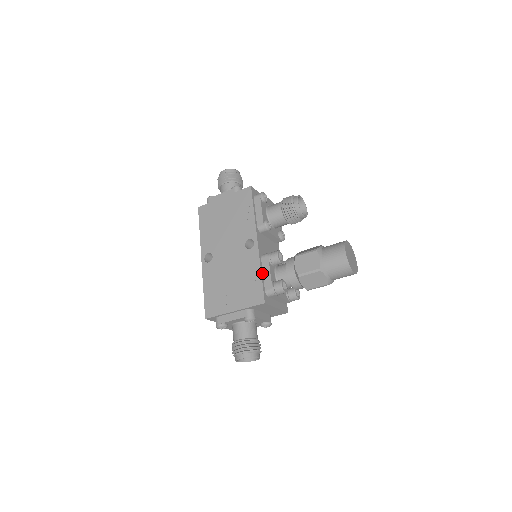
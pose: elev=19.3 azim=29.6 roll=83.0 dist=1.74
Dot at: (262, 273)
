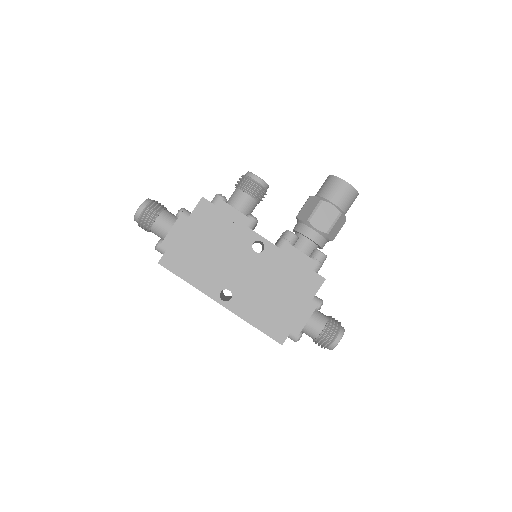
Dot at: (296, 259)
